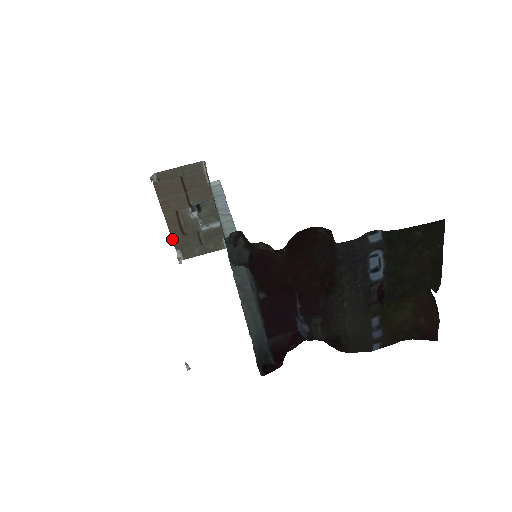
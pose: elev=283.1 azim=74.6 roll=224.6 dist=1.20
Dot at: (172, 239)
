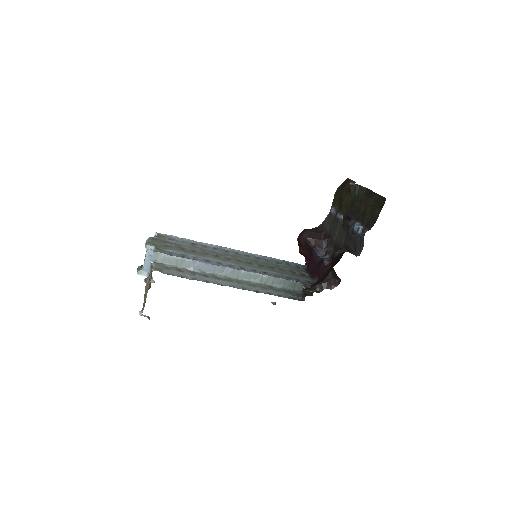
Dot at: (145, 288)
